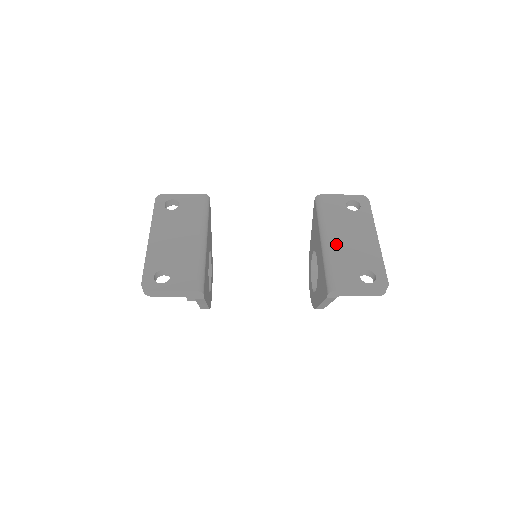
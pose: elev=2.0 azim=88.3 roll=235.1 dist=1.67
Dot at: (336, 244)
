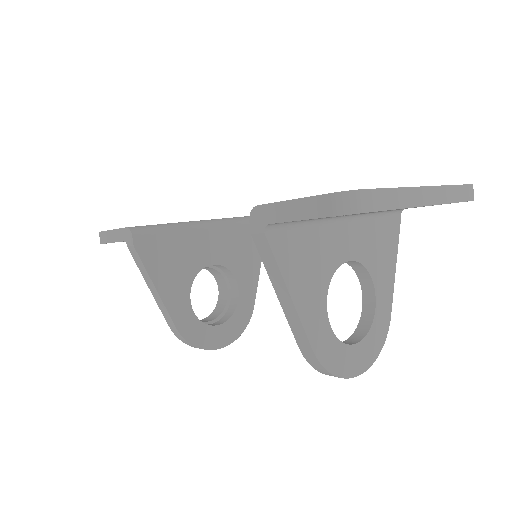
Dot at: occluded
